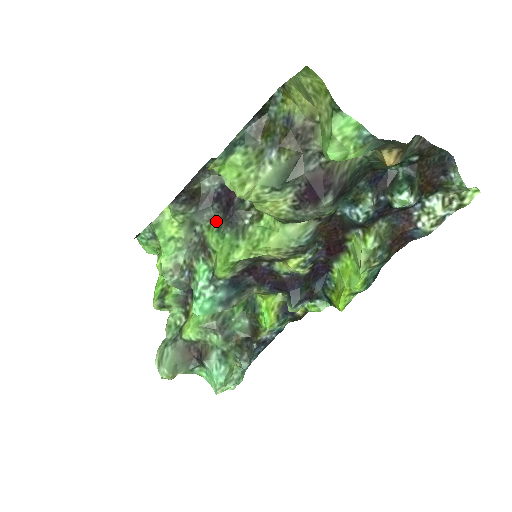
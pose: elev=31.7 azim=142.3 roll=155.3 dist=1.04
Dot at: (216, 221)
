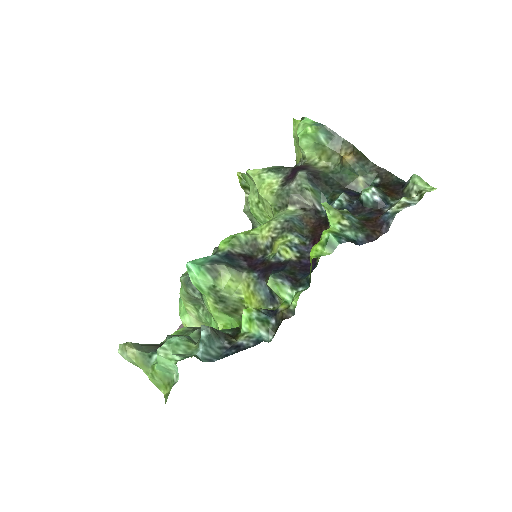
Dot at: occluded
